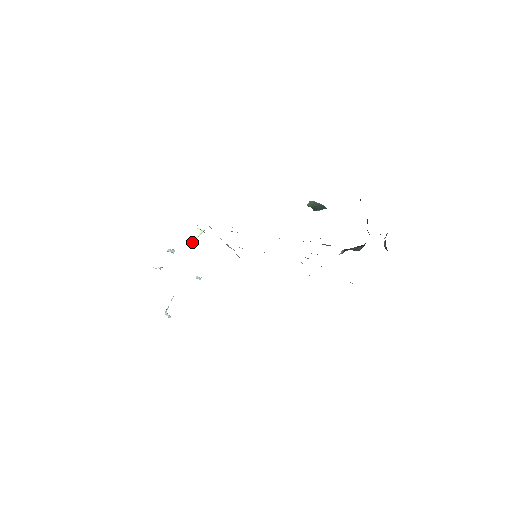
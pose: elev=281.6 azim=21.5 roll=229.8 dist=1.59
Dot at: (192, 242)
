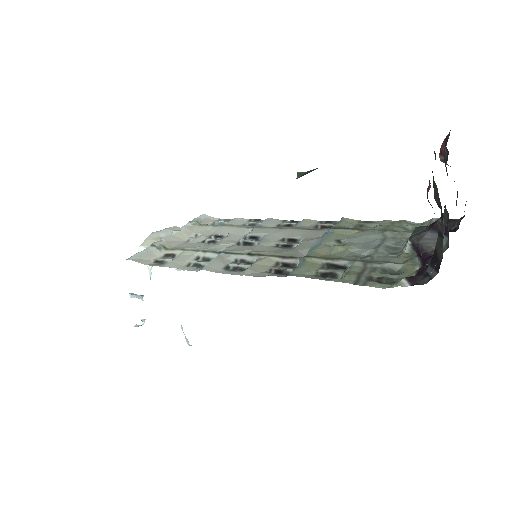
Dot at: (150, 270)
